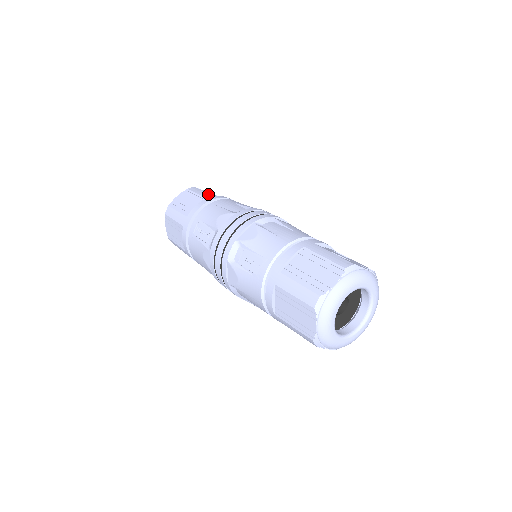
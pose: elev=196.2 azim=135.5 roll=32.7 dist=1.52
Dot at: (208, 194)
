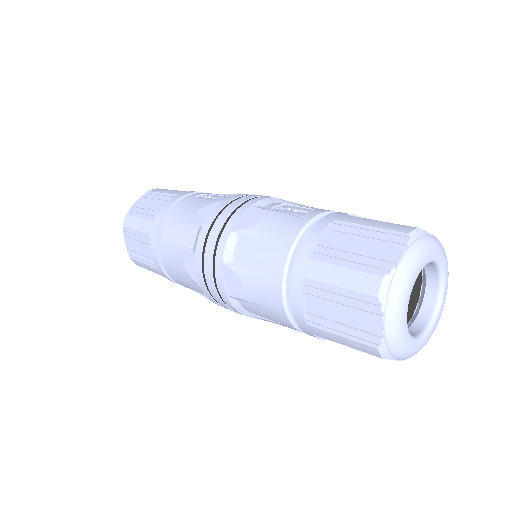
Dot at: occluded
